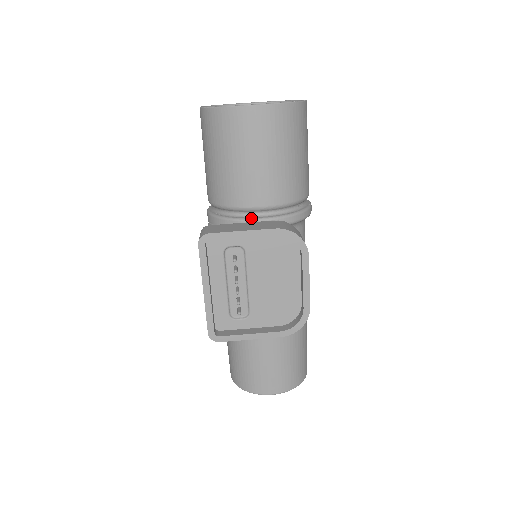
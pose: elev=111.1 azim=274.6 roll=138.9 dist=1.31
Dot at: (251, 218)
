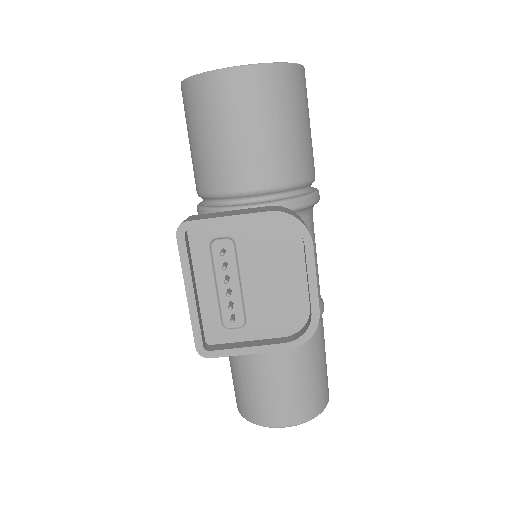
Dot at: (243, 205)
